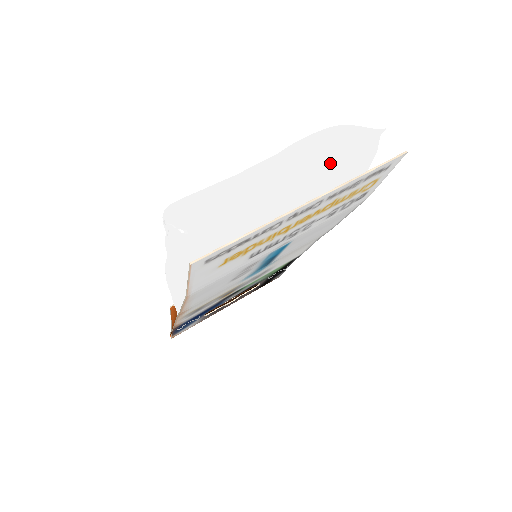
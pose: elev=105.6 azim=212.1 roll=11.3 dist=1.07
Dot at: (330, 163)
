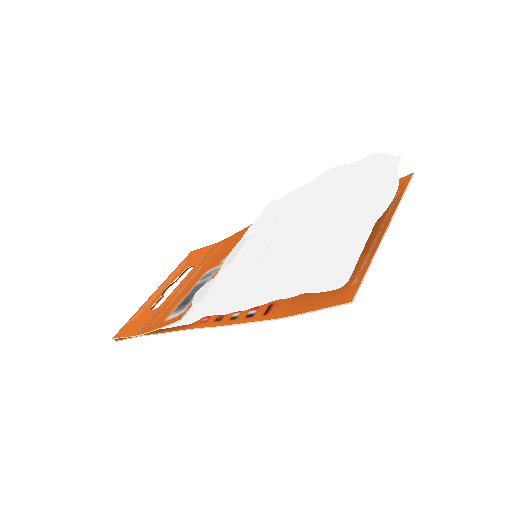
Dot at: (388, 192)
